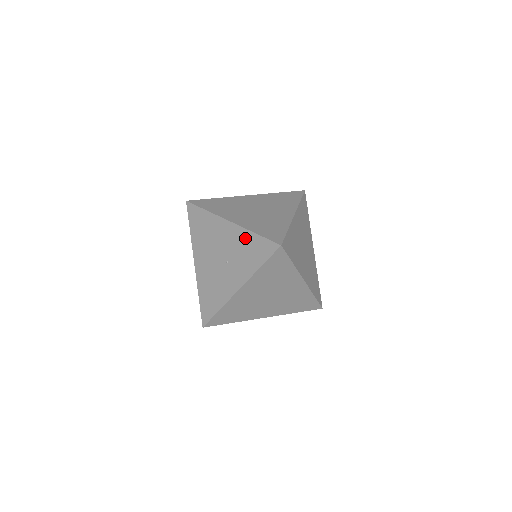
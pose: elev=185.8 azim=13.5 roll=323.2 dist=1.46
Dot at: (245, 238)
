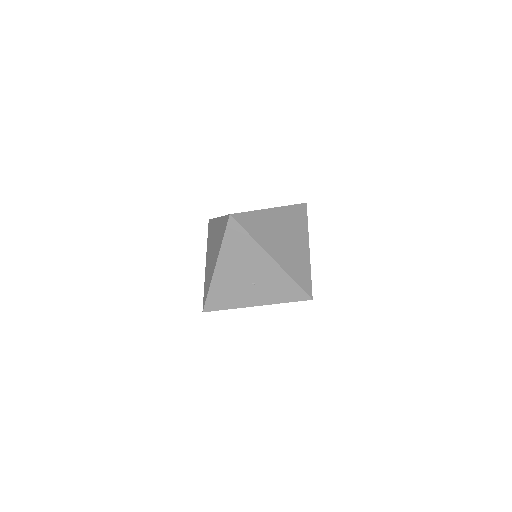
Dot at: (282, 278)
